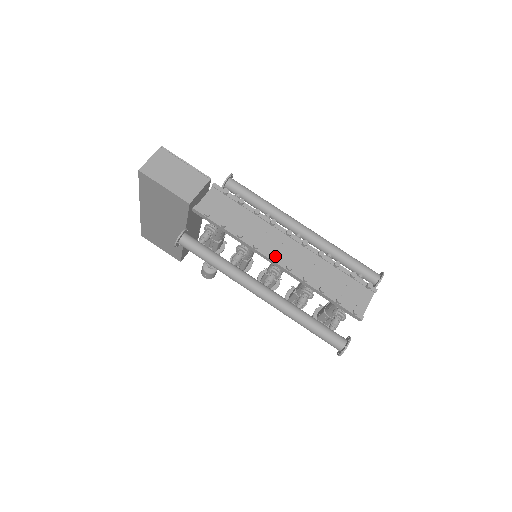
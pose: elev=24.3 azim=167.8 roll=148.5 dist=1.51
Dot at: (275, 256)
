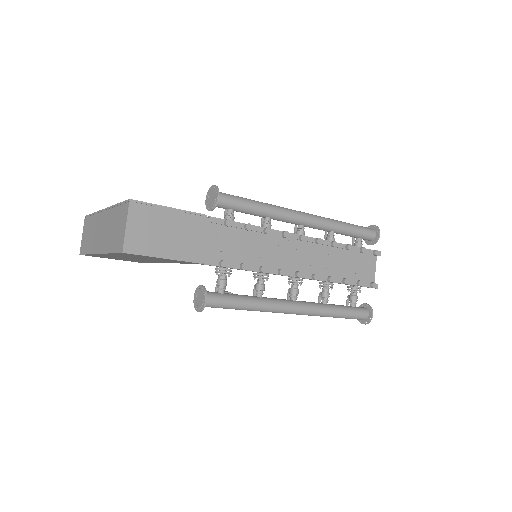
Dot at: (301, 273)
